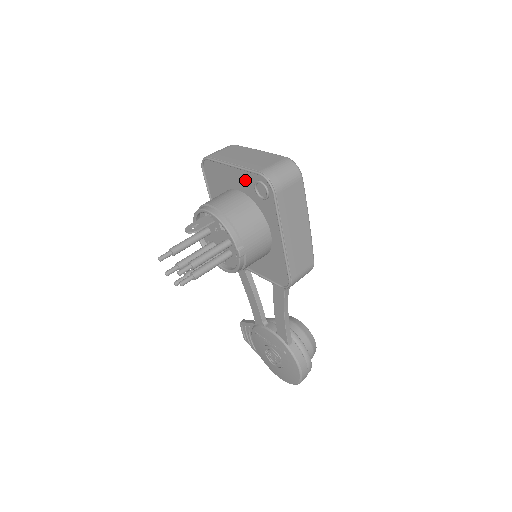
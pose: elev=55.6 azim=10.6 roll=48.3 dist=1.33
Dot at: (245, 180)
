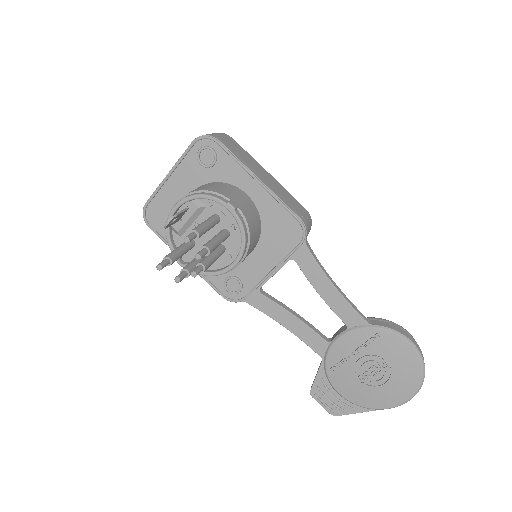
Dot at: (188, 172)
